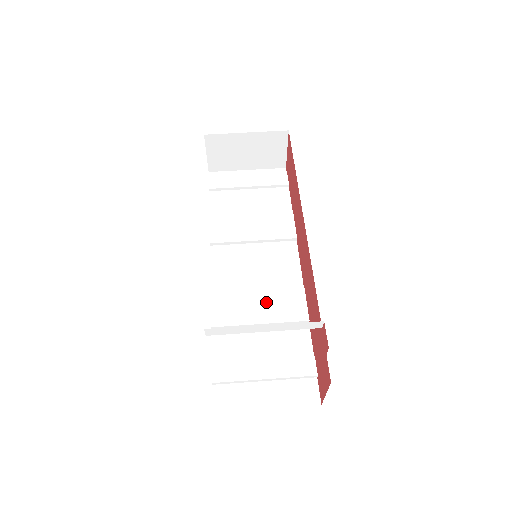
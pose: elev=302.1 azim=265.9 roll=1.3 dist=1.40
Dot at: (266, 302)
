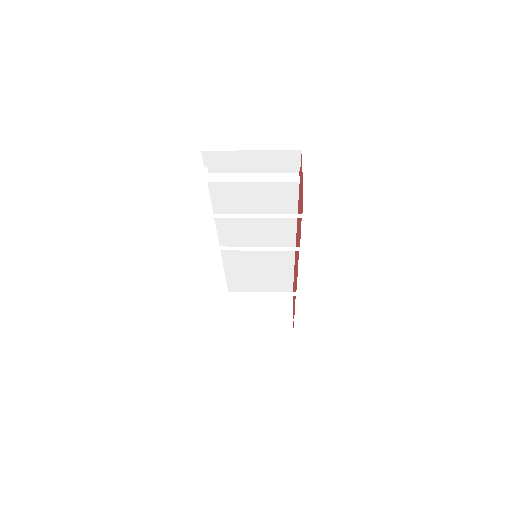
Dot at: occluded
